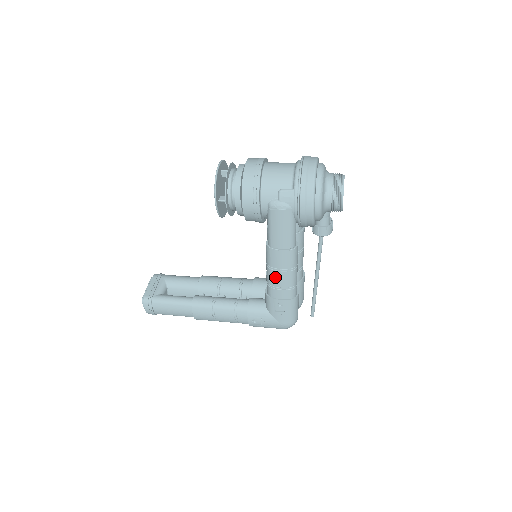
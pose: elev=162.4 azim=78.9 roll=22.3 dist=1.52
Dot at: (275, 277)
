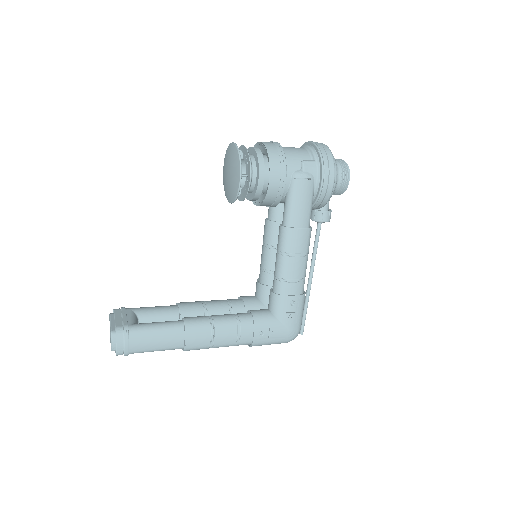
Dot at: (290, 266)
